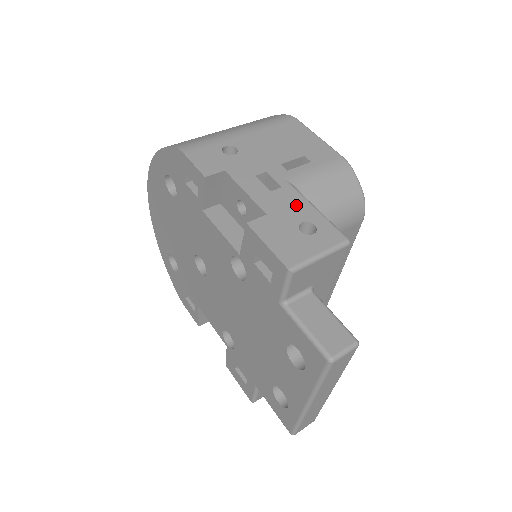
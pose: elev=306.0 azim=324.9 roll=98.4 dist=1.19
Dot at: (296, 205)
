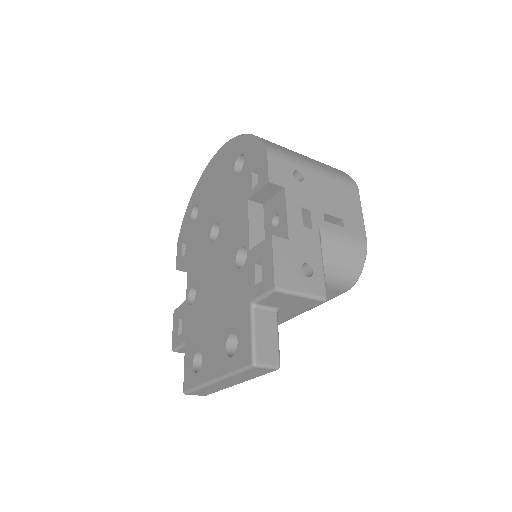
Dot at: (312, 249)
